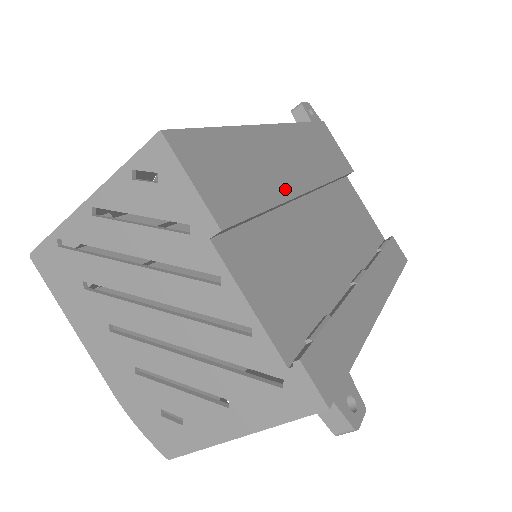
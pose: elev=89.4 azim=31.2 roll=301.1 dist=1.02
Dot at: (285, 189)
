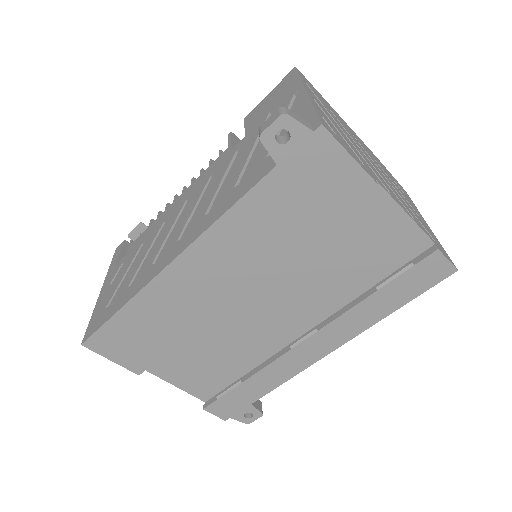
Dot at: (201, 315)
